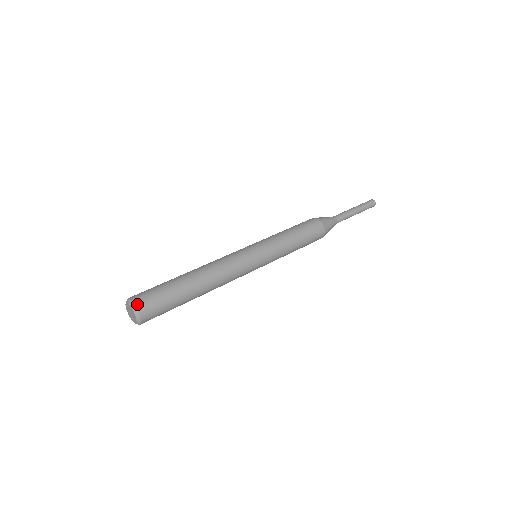
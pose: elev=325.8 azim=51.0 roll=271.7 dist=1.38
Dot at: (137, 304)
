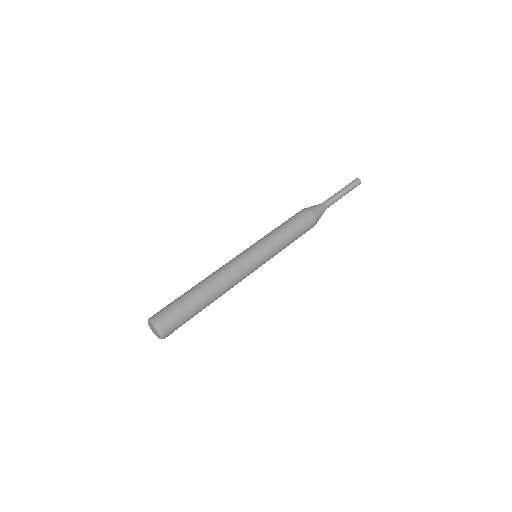
Dot at: (155, 320)
